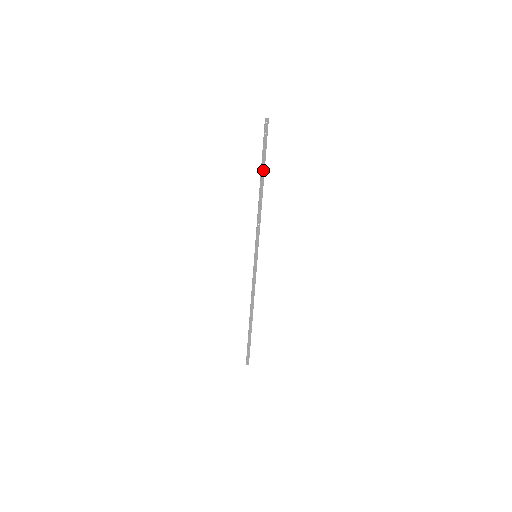
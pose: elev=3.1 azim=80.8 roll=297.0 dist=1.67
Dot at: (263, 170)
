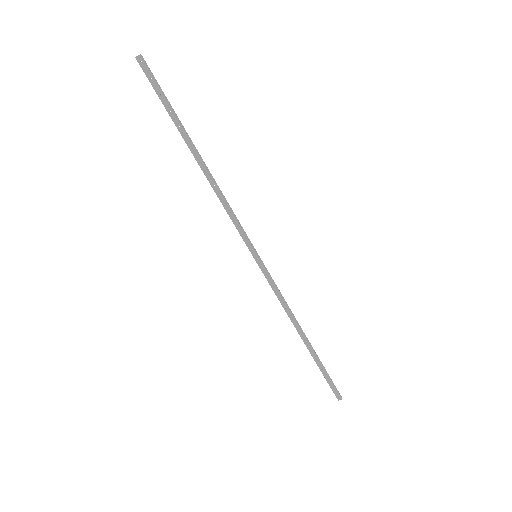
Dot at: (183, 134)
